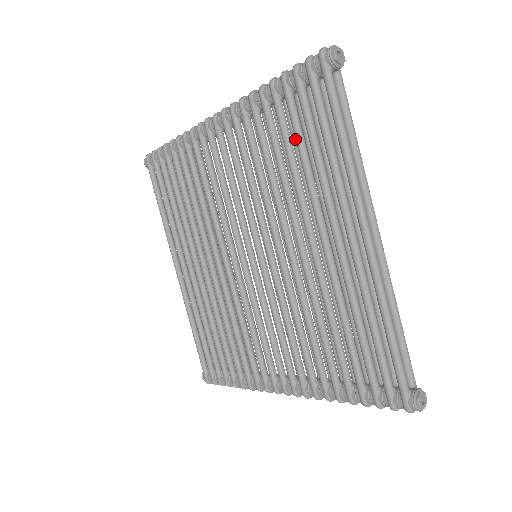
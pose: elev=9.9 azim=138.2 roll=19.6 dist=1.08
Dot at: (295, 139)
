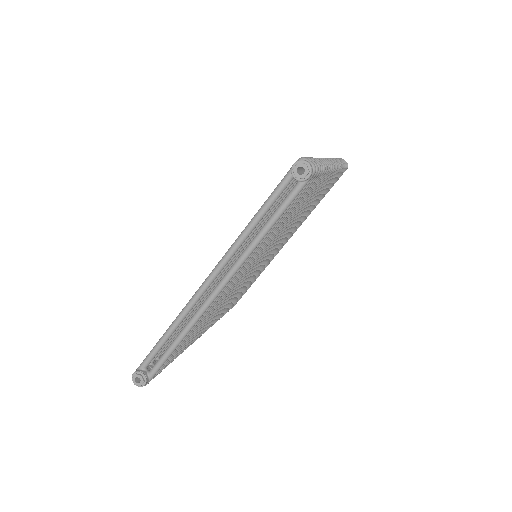
Dot at: occluded
